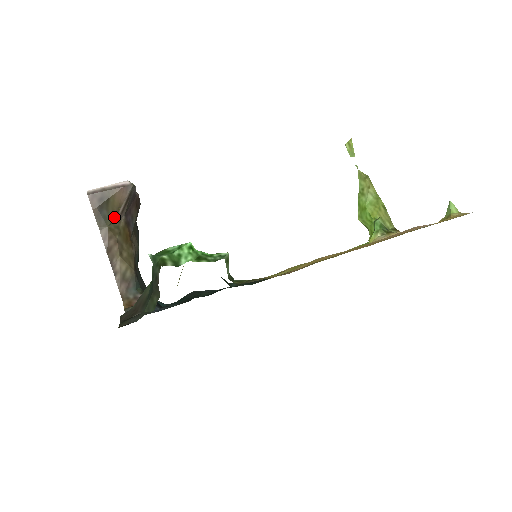
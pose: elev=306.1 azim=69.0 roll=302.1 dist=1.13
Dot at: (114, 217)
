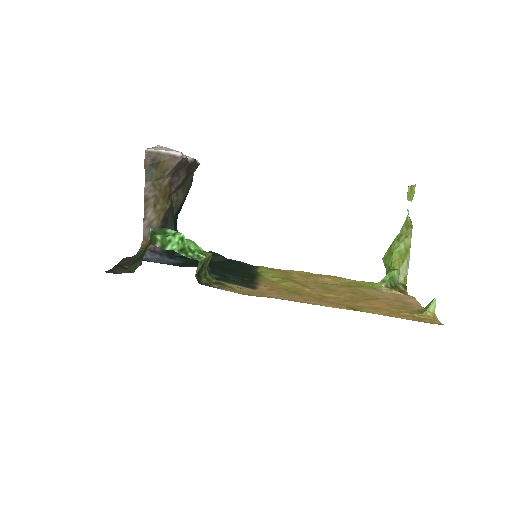
Dot at: (160, 176)
